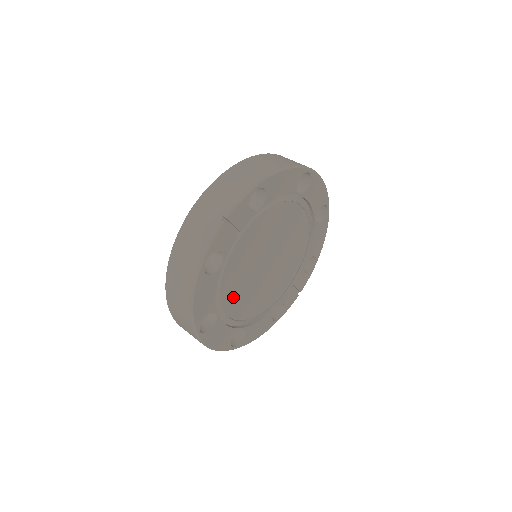
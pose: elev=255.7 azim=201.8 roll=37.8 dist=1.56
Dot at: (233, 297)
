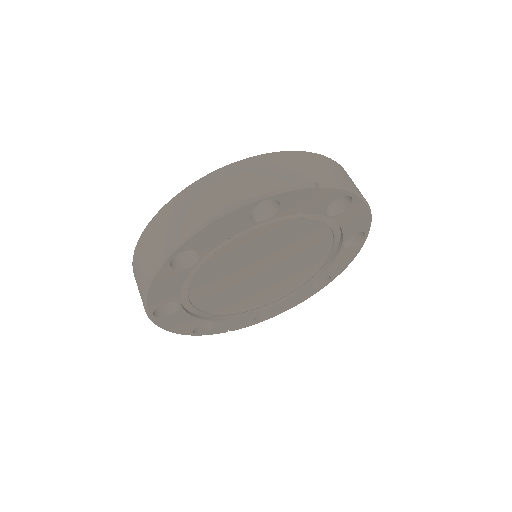
Dot at: (218, 264)
